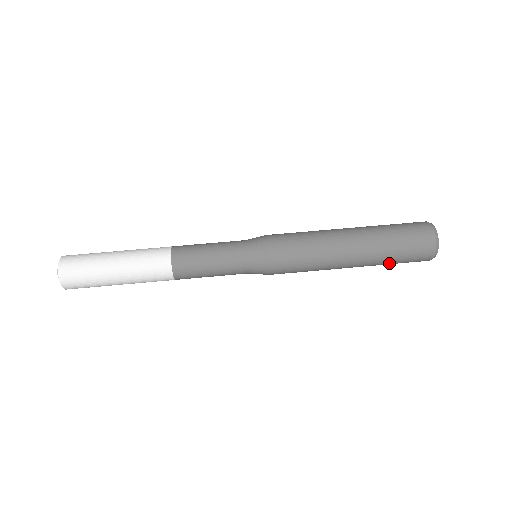
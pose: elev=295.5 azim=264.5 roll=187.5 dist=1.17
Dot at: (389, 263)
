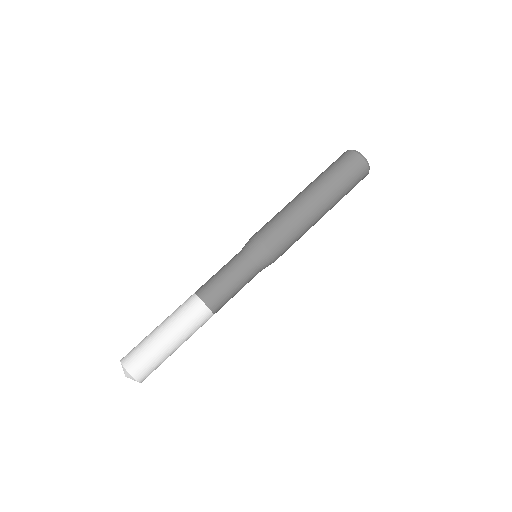
Dot at: occluded
